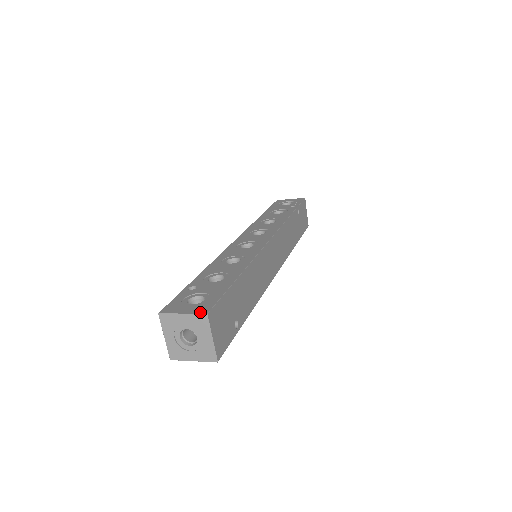
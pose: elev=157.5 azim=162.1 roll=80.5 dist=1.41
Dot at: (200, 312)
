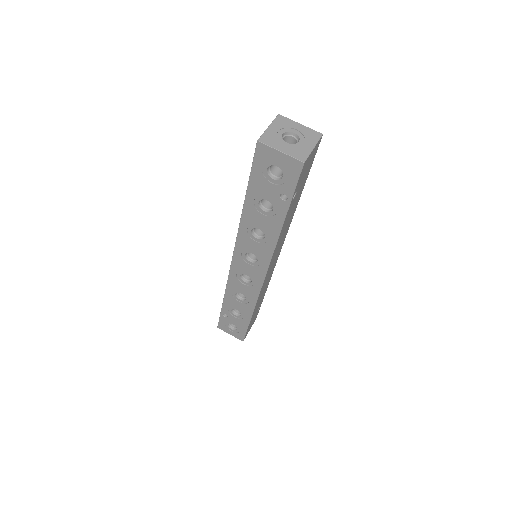
Dot at: (274, 120)
